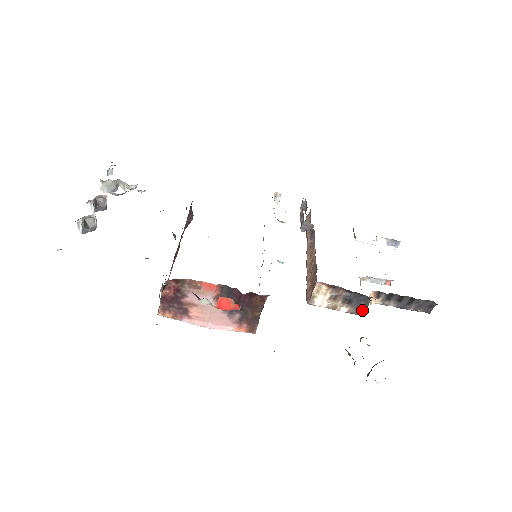
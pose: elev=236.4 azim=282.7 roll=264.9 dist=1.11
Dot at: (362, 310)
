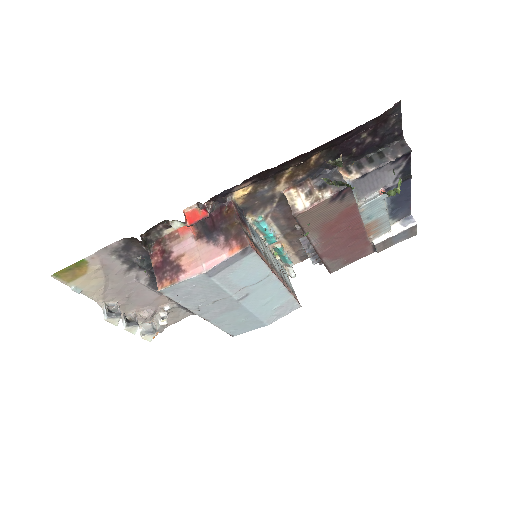
Dot at: occluded
